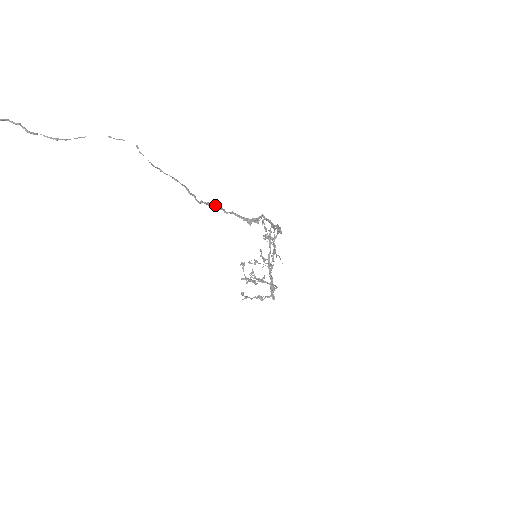
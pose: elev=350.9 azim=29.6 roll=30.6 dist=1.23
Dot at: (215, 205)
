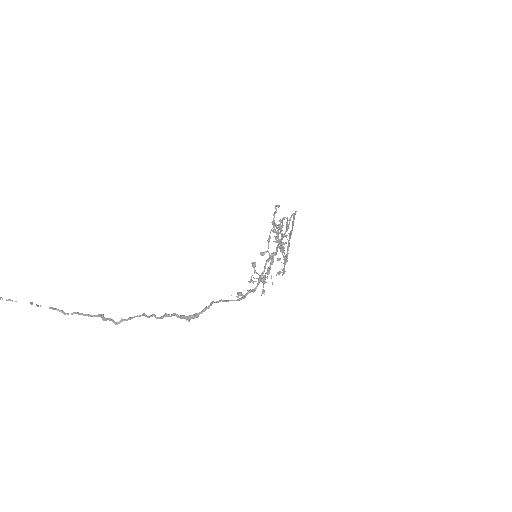
Dot at: (141, 315)
